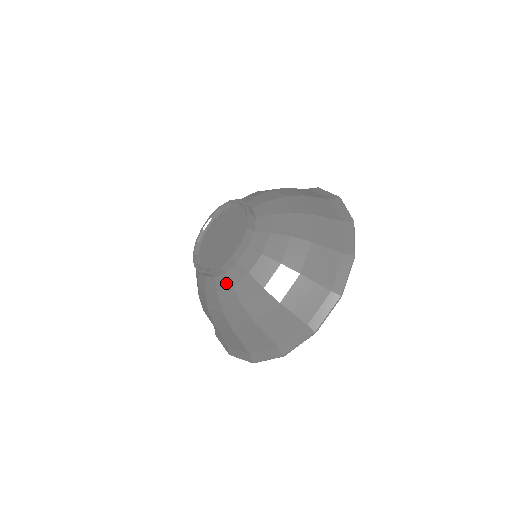
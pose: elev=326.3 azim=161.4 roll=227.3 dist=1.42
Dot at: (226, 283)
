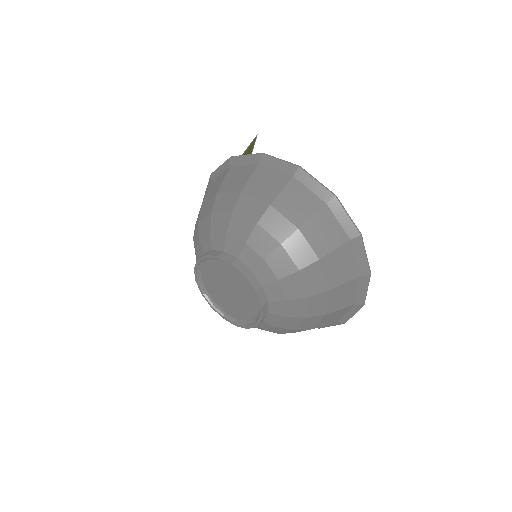
Dot at: (268, 326)
